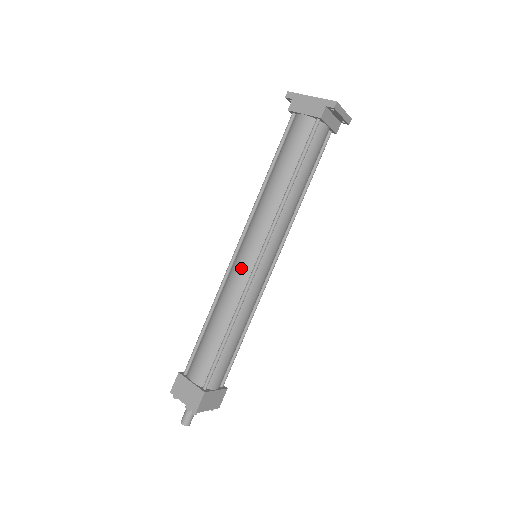
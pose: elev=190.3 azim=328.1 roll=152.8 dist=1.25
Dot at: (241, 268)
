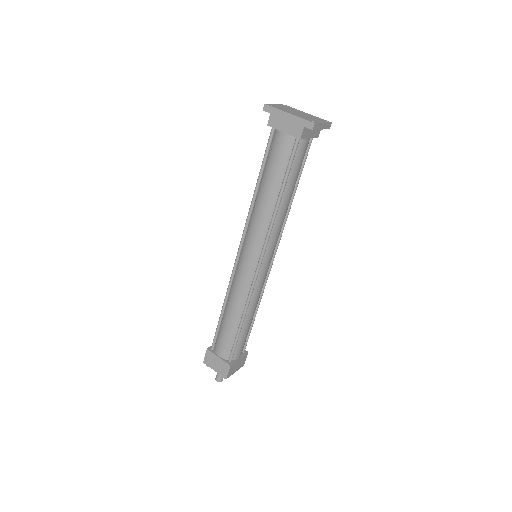
Dot at: (244, 272)
